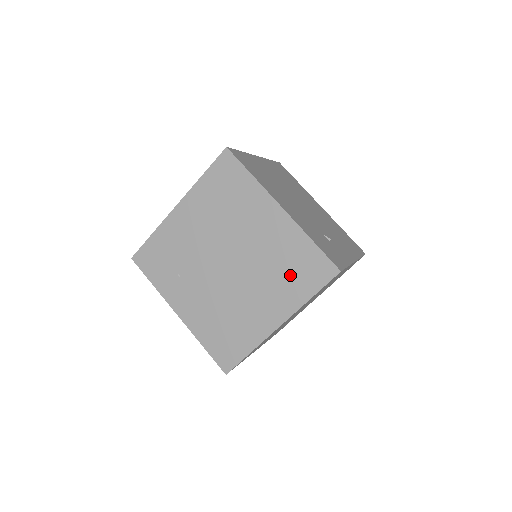
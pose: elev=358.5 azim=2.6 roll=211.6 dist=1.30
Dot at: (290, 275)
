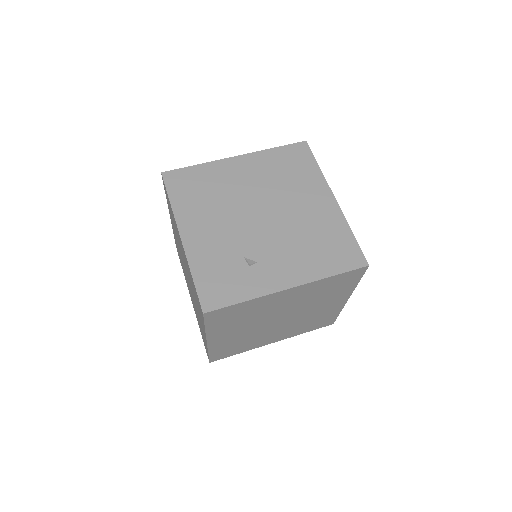
Dot at: occluded
